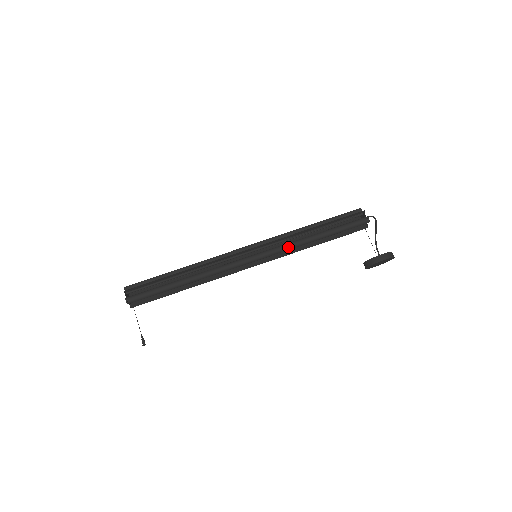
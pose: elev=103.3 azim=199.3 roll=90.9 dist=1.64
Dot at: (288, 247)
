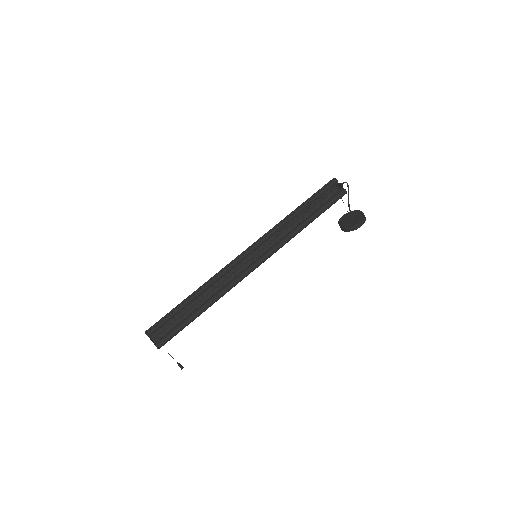
Dot at: occluded
